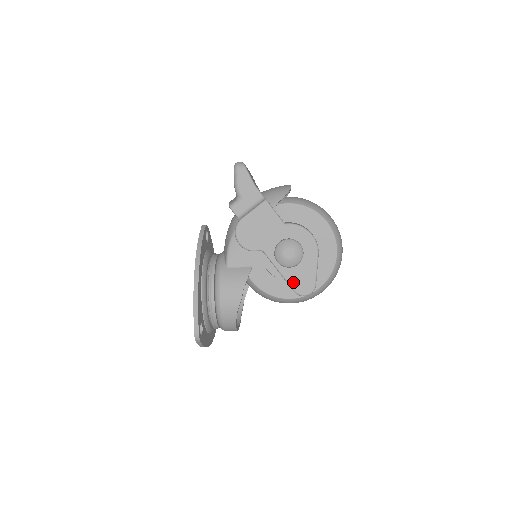
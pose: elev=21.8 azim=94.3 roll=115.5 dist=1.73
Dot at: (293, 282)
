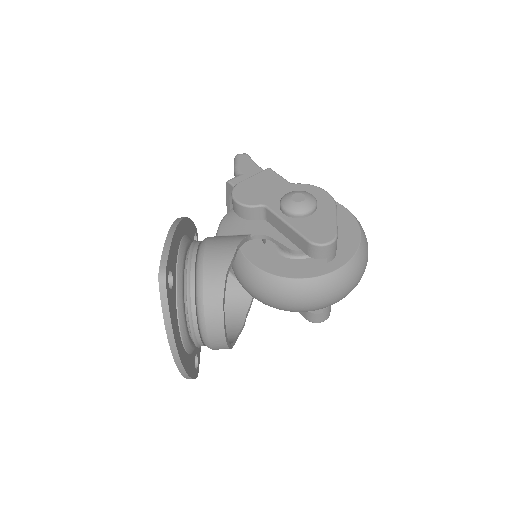
Dot at: (306, 231)
